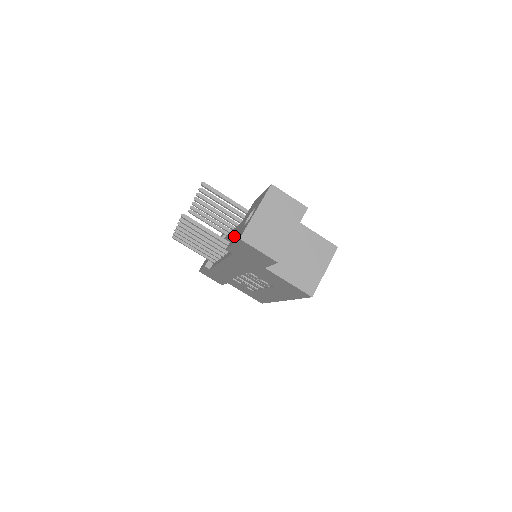
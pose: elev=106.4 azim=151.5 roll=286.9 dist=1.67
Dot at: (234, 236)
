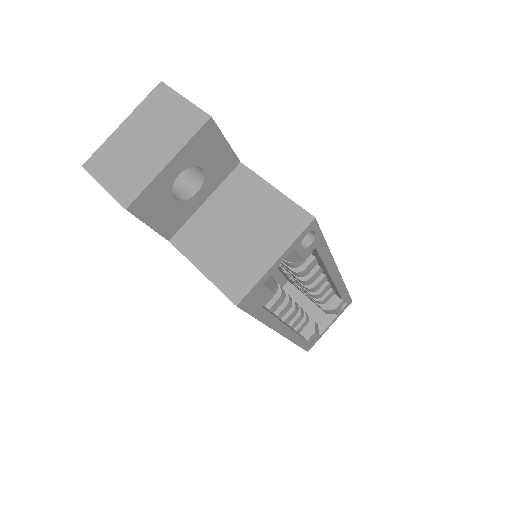
Dot at: occluded
